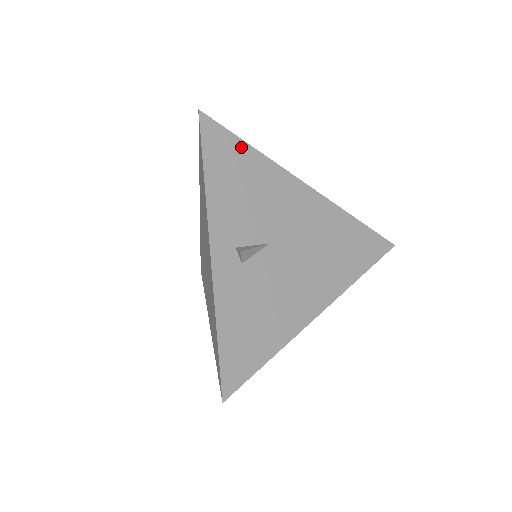
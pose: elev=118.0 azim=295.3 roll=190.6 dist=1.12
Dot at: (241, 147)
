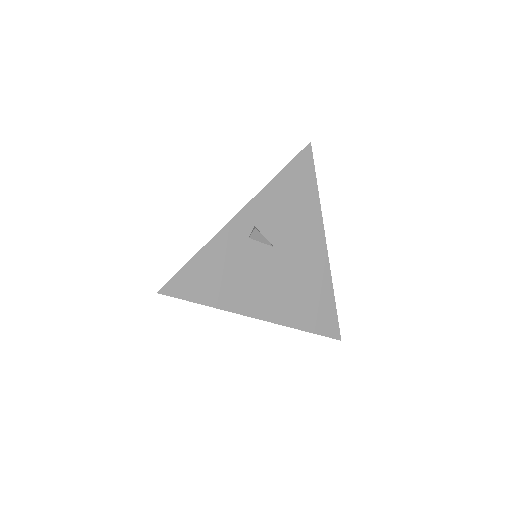
Dot at: (312, 184)
